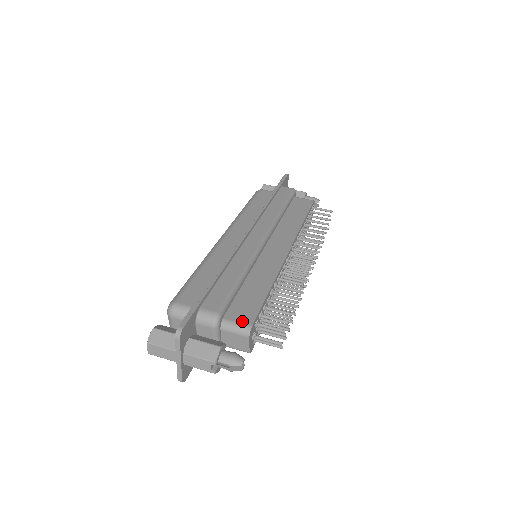
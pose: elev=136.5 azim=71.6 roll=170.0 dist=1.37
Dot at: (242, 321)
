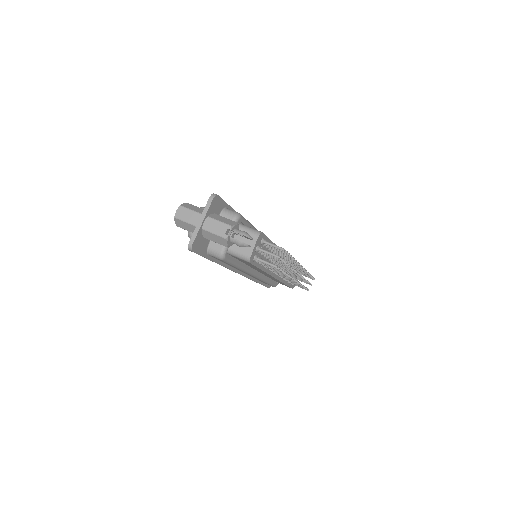
Dot at: (255, 229)
